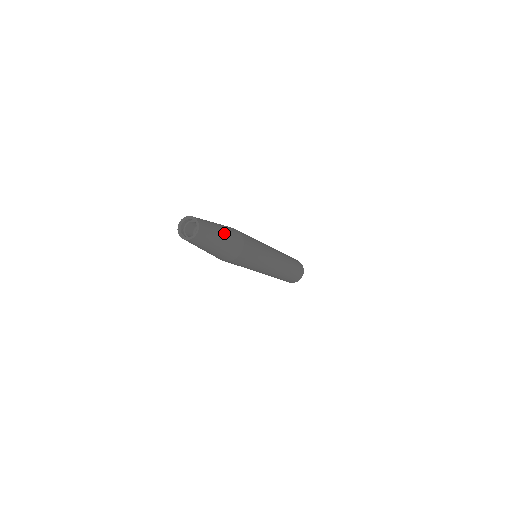
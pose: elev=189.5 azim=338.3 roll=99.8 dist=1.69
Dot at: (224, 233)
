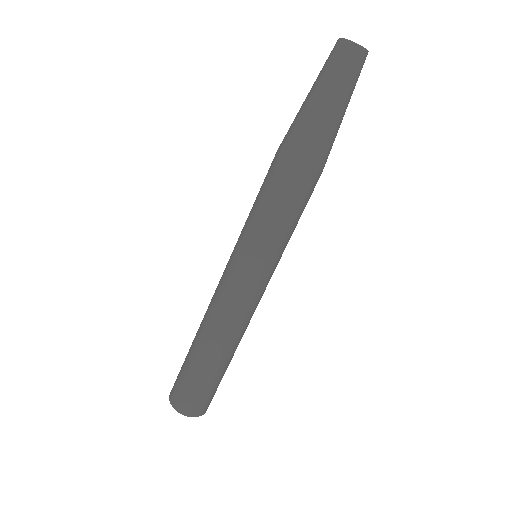
Dot at: occluded
